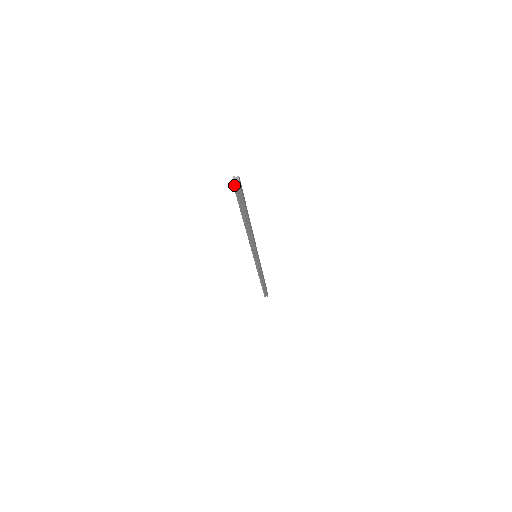
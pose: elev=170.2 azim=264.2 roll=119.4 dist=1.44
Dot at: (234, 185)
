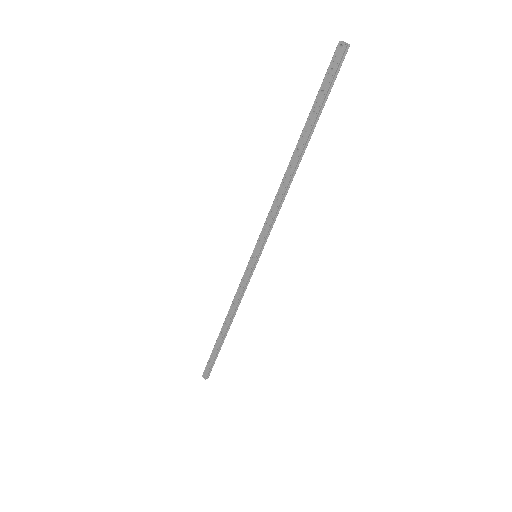
Dot at: (344, 51)
